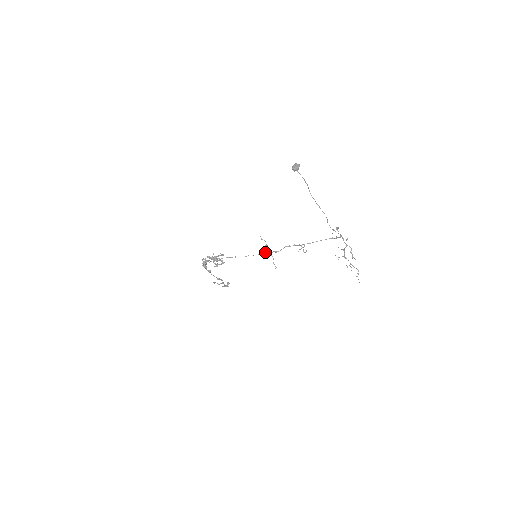
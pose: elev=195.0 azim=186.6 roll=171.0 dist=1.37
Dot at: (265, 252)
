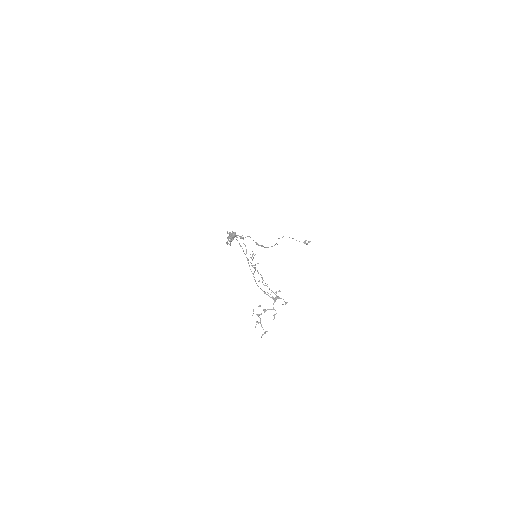
Dot at: occluded
